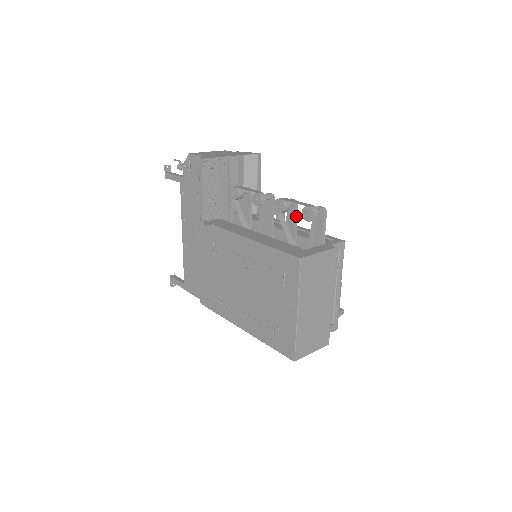
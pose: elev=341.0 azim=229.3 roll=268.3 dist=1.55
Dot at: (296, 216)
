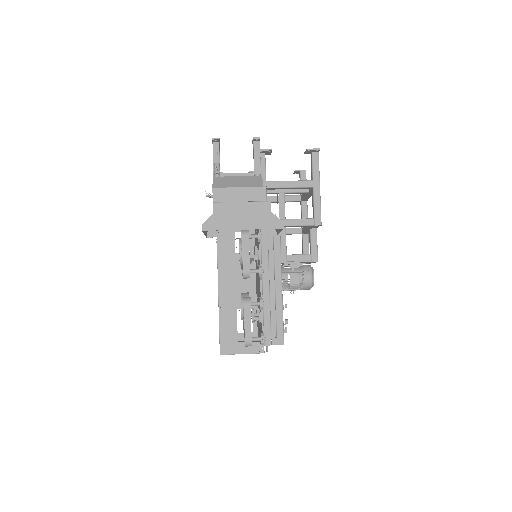
Dot at: occluded
